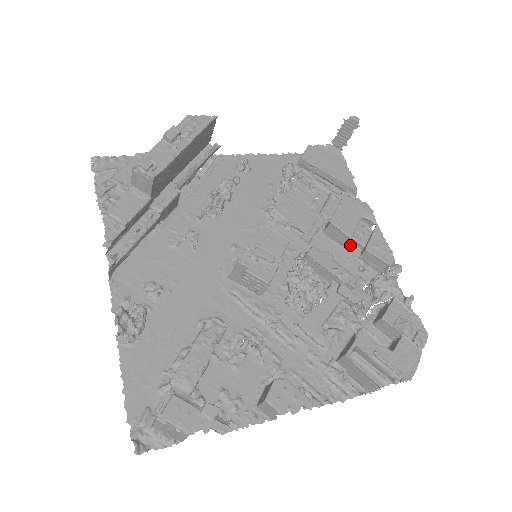
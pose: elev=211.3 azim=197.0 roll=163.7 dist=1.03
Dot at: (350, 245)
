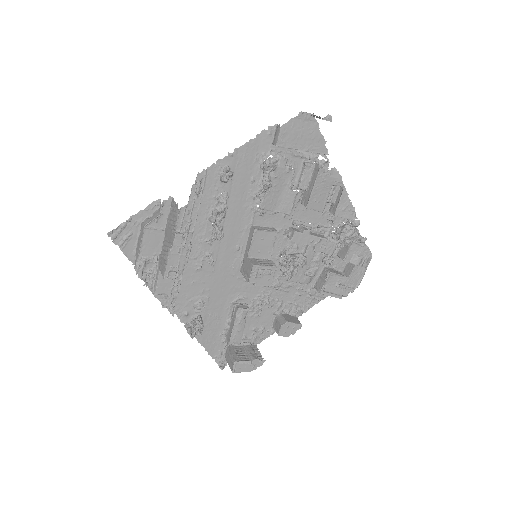
Dot at: occluded
